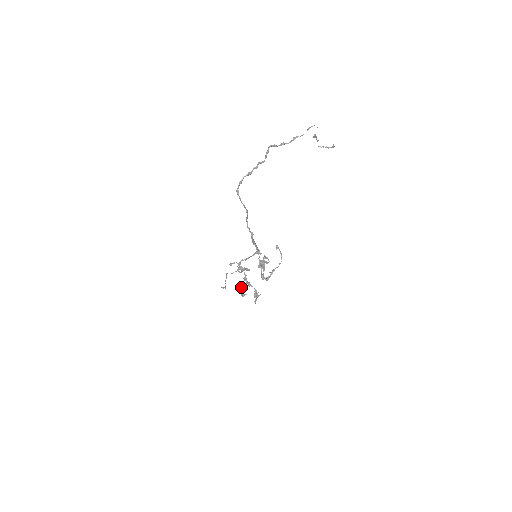
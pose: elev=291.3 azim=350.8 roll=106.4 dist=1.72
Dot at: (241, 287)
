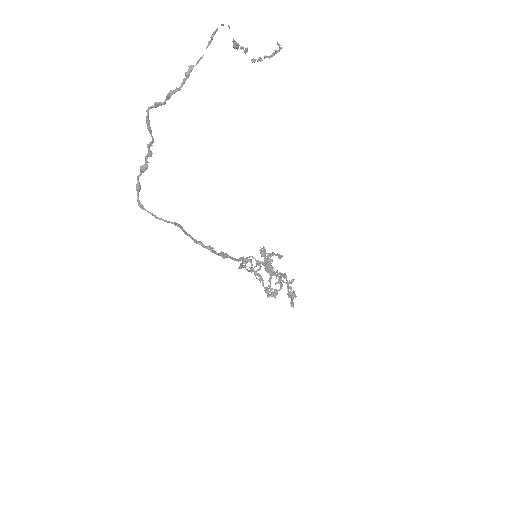
Dot at: occluded
